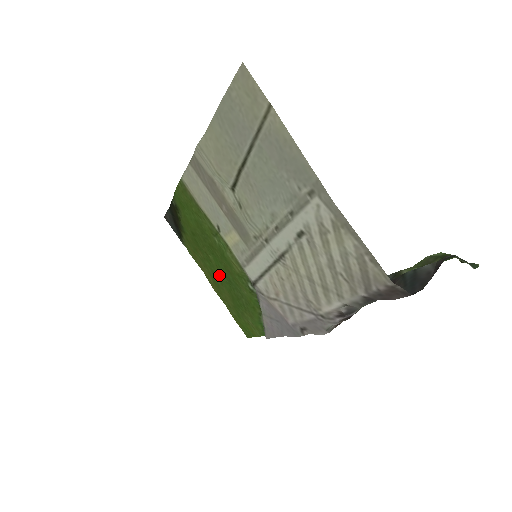
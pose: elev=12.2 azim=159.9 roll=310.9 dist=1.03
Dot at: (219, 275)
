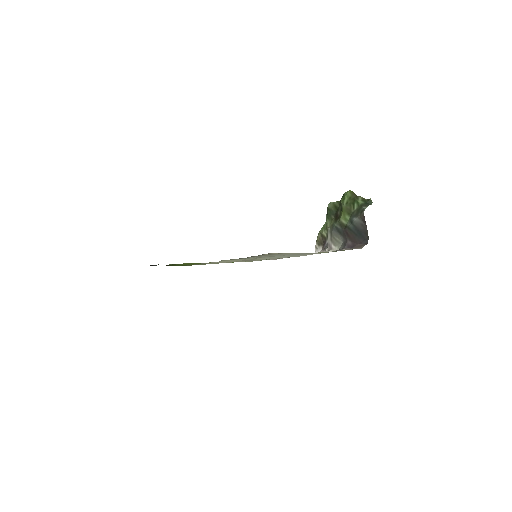
Dot at: occluded
